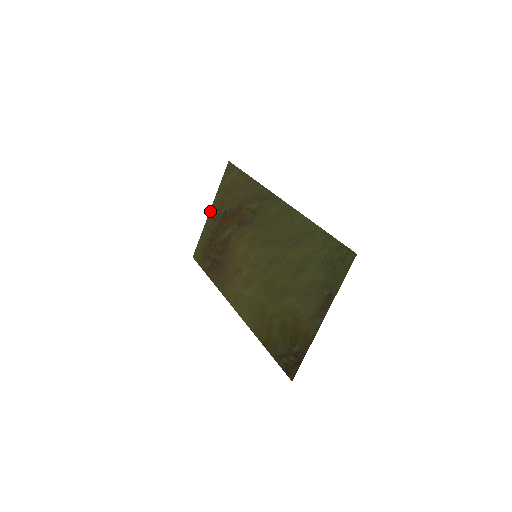
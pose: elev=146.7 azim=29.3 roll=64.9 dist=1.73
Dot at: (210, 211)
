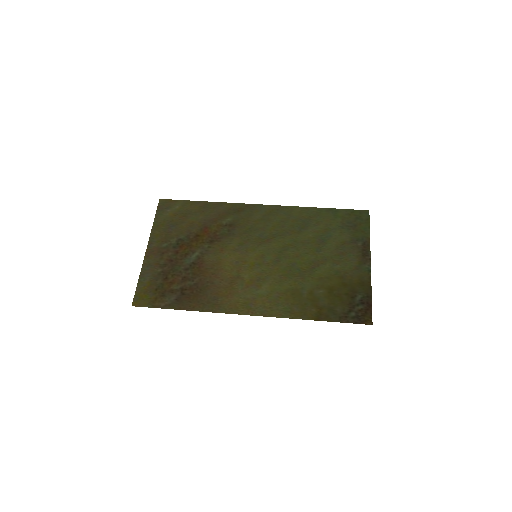
Dot at: (147, 248)
